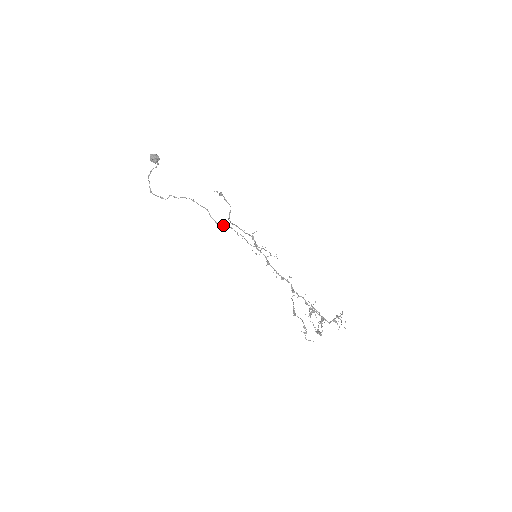
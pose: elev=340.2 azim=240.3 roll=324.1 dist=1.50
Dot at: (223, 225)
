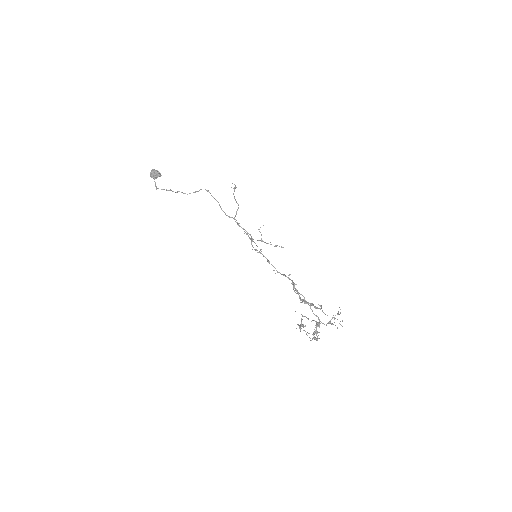
Dot at: (232, 217)
